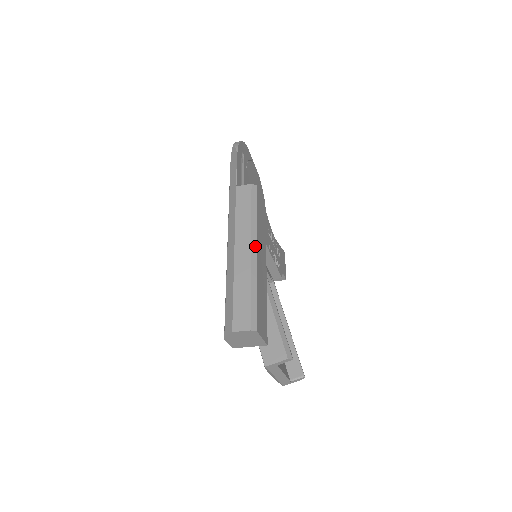
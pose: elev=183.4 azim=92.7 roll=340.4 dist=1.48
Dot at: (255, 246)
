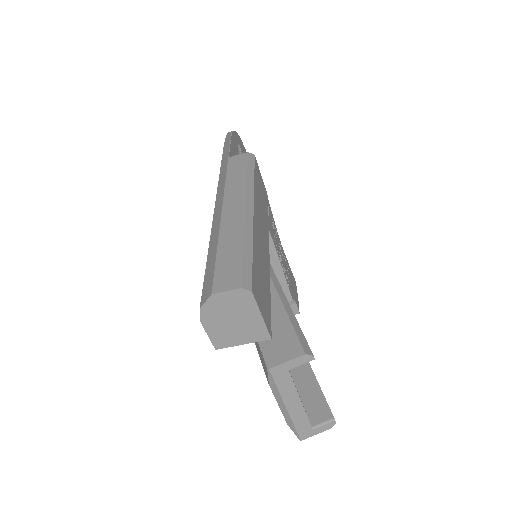
Dot at: (251, 203)
